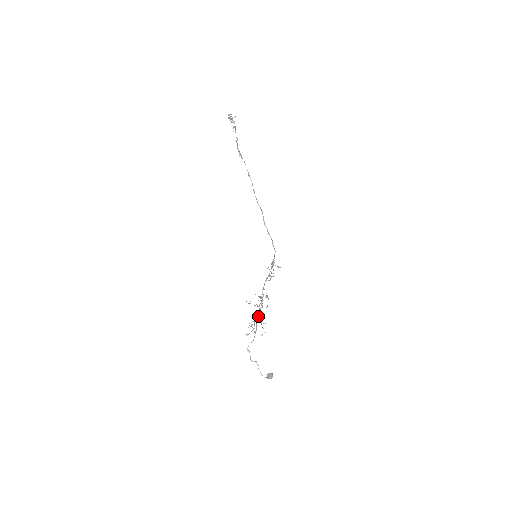
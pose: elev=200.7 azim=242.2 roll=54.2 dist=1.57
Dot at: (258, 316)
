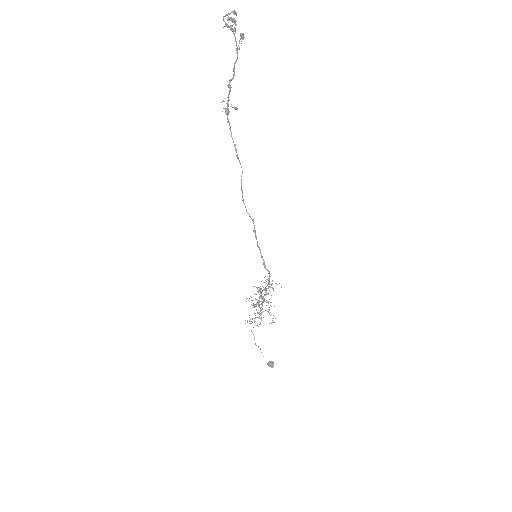
Dot at: occluded
